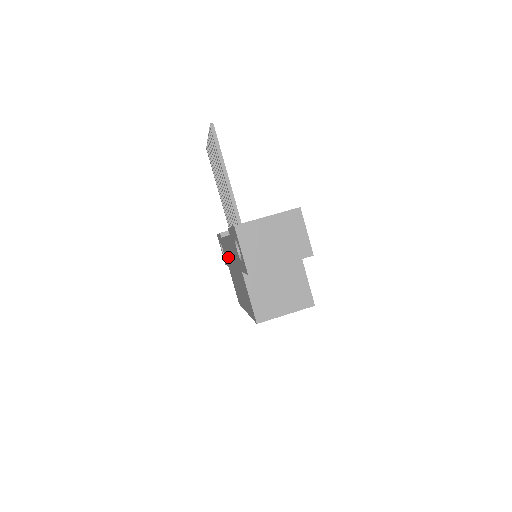
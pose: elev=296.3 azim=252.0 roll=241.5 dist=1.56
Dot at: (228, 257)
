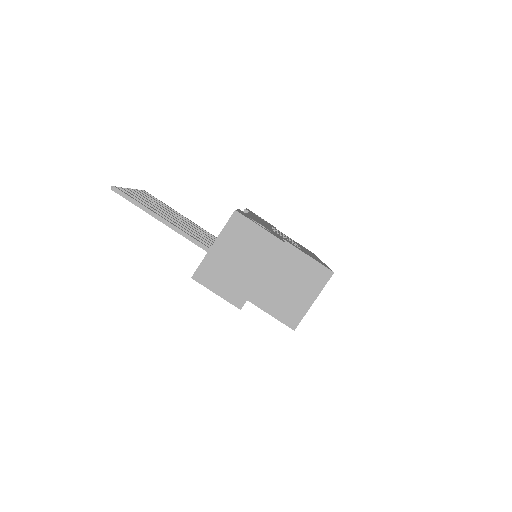
Dot at: occluded
